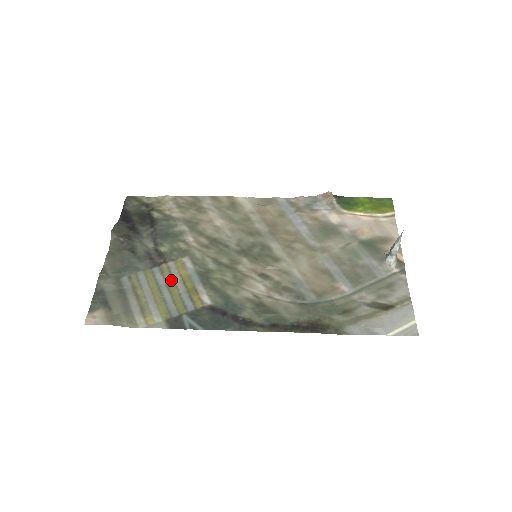
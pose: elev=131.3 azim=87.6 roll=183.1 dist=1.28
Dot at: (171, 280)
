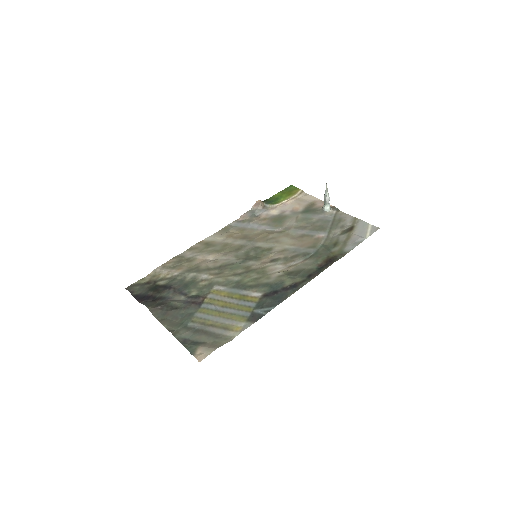
Dot at: (222, 303)
